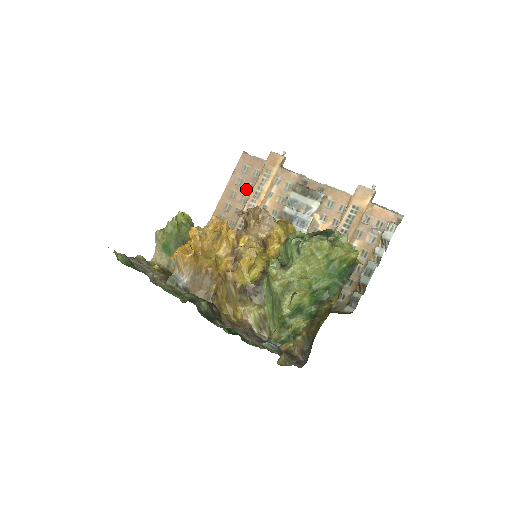
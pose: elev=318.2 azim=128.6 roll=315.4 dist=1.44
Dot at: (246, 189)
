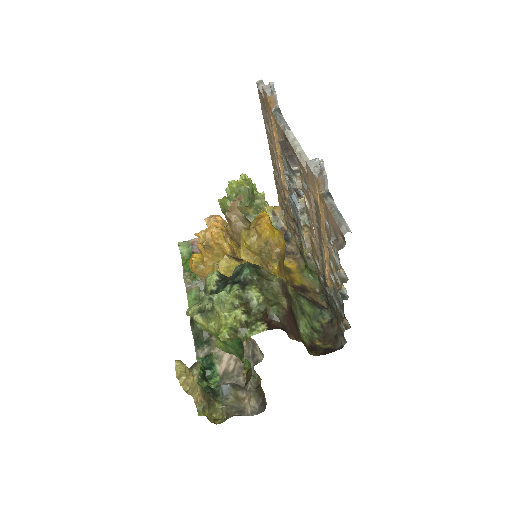
Dot at: (271, 138)
